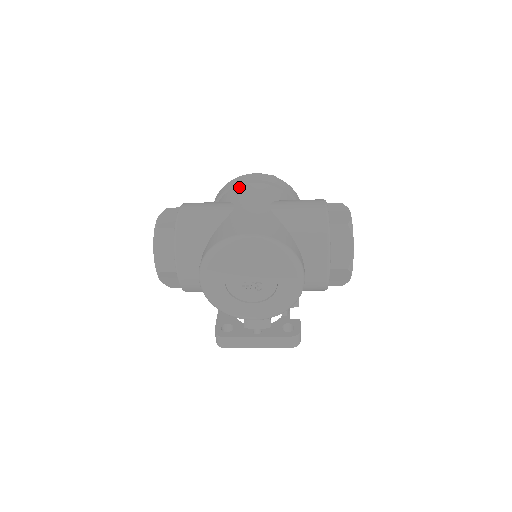
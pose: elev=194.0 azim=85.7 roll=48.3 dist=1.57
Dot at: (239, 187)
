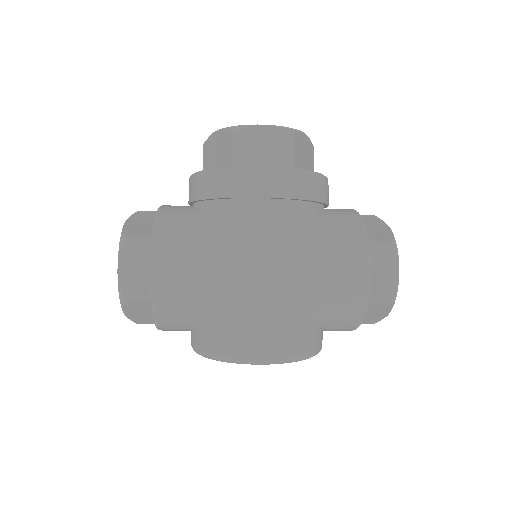
Dot at: (239, 206)
